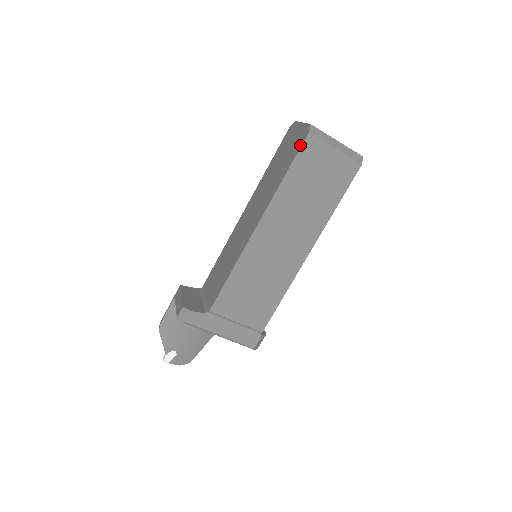
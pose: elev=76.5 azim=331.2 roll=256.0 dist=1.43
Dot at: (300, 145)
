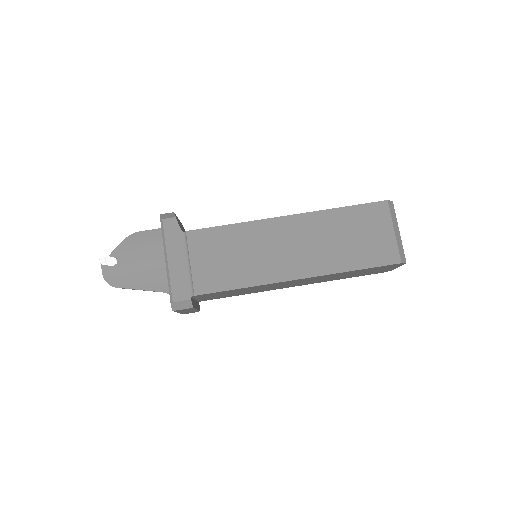
Dot at: (373, 202)
